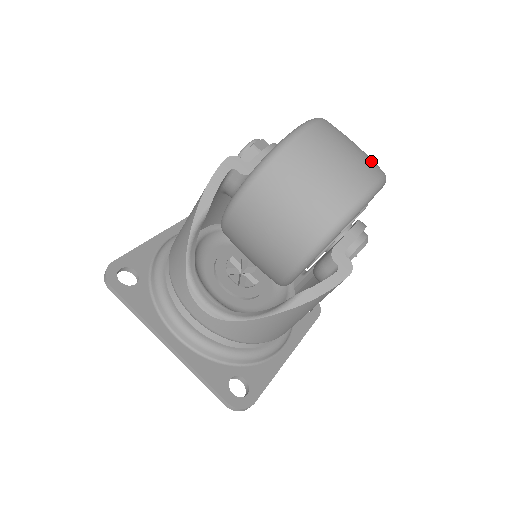
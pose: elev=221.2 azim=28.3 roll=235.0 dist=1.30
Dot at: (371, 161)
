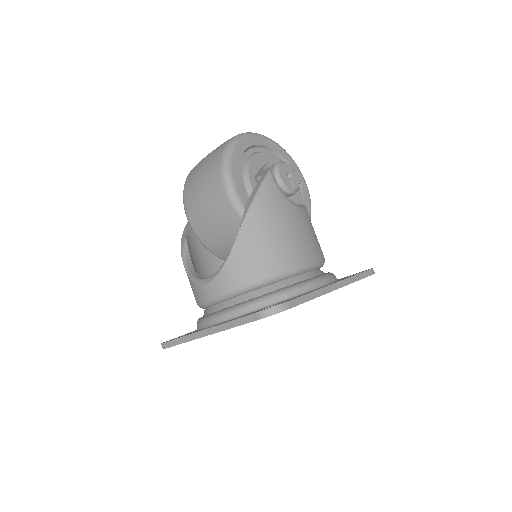
Dot at: occluded
